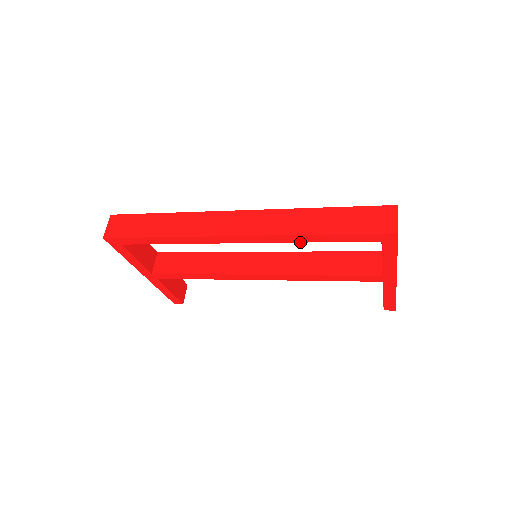
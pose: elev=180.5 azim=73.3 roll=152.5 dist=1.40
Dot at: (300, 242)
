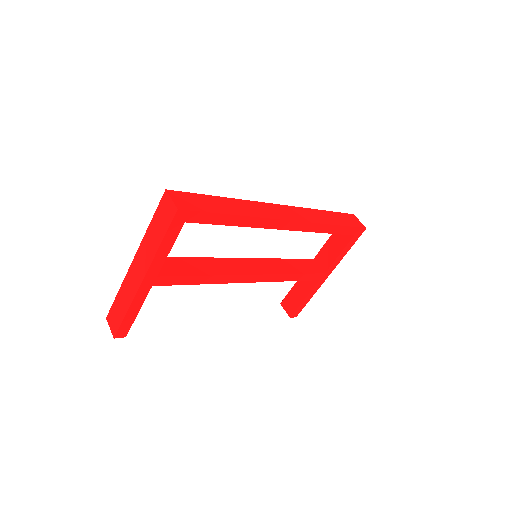
Dot at: (319, 232)
